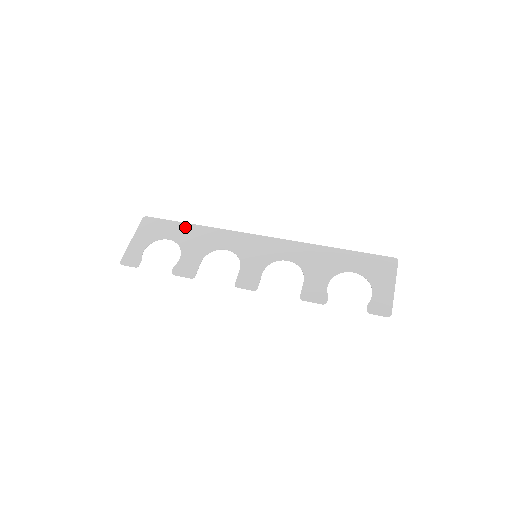
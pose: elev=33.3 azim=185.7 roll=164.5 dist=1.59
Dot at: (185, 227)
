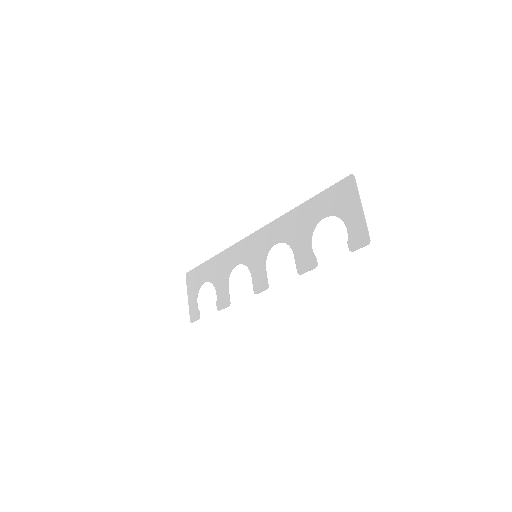
Dot at: (208, 265)
